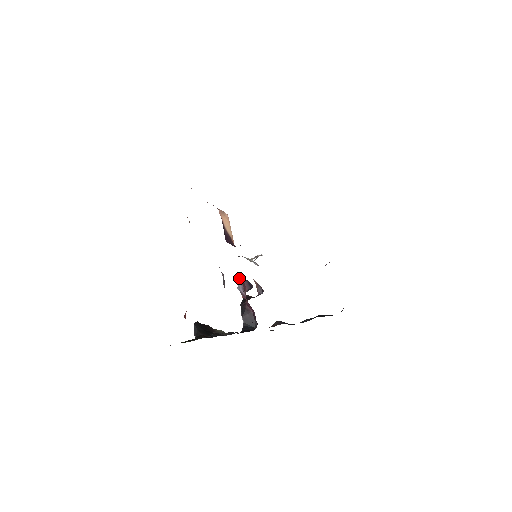
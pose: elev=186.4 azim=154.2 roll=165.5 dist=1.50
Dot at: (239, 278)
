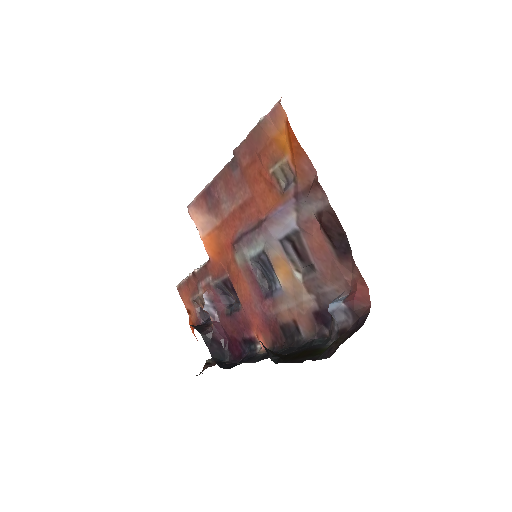
Dot at: (206, 294)
